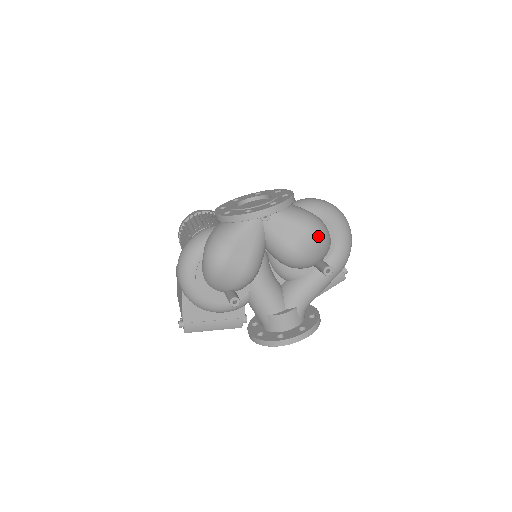
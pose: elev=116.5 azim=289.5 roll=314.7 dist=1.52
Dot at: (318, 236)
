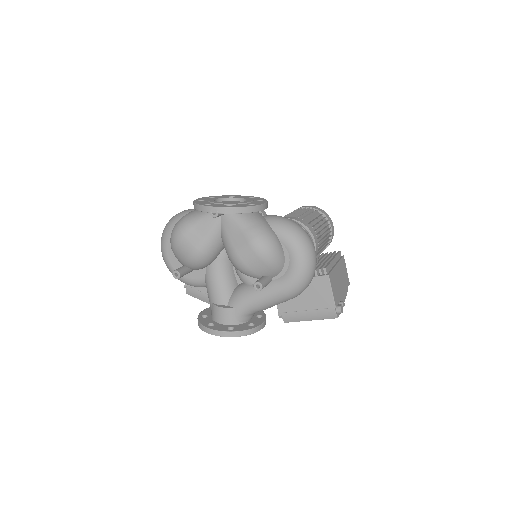
Dot at: (260, 251)
